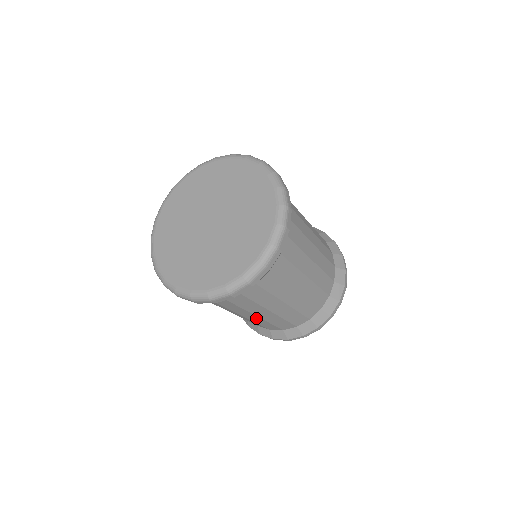
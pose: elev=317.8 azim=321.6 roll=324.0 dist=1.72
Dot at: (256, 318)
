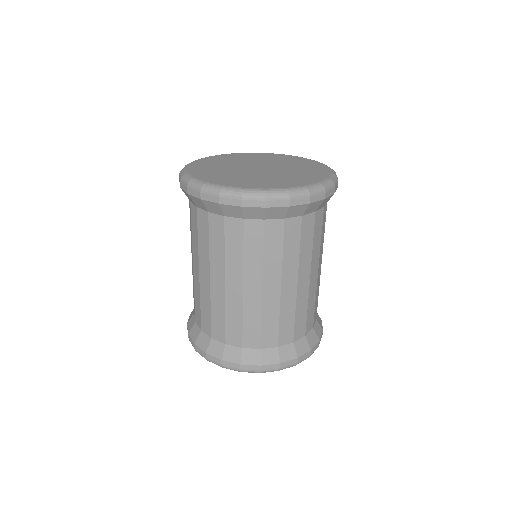
Dot at: (220, 292)
